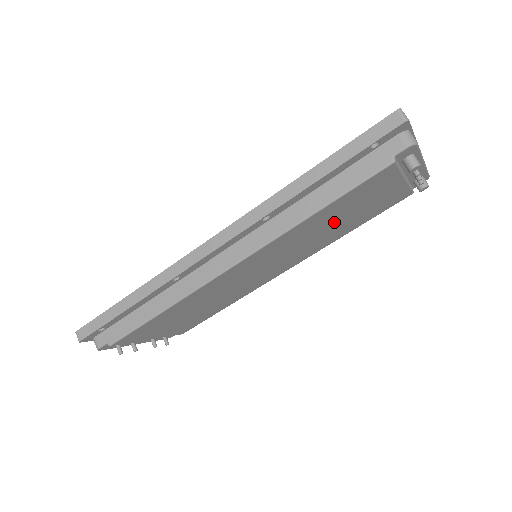
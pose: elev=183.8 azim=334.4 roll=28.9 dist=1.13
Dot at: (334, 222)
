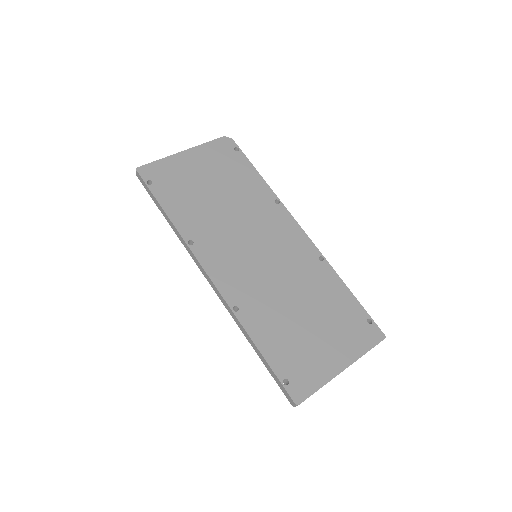
Dot at: occluded
